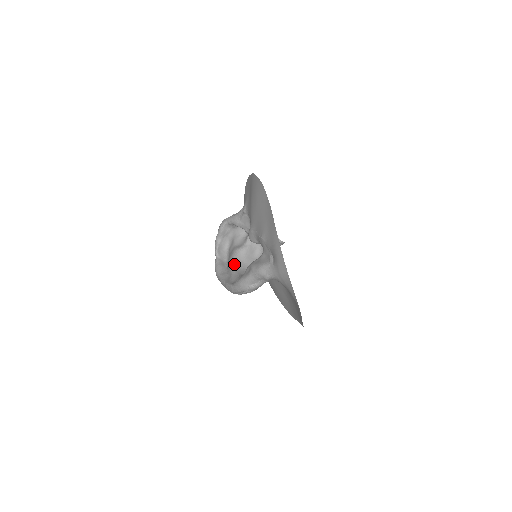
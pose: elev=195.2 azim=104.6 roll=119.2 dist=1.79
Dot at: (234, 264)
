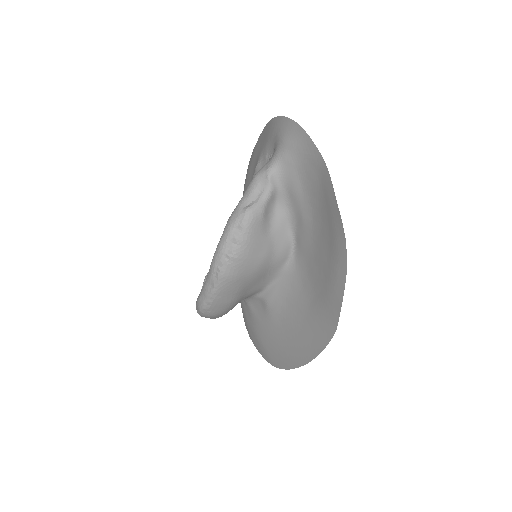
Dot at: occluded
